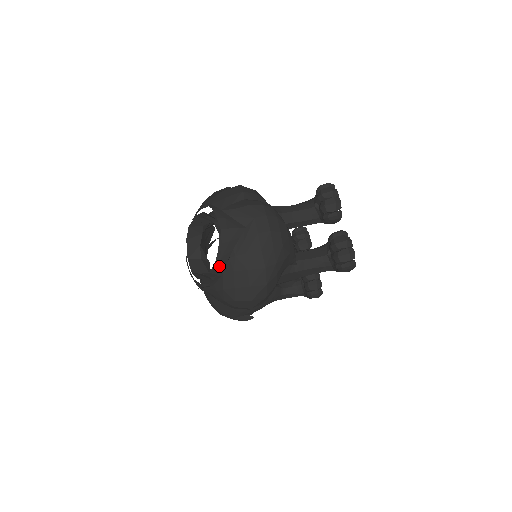
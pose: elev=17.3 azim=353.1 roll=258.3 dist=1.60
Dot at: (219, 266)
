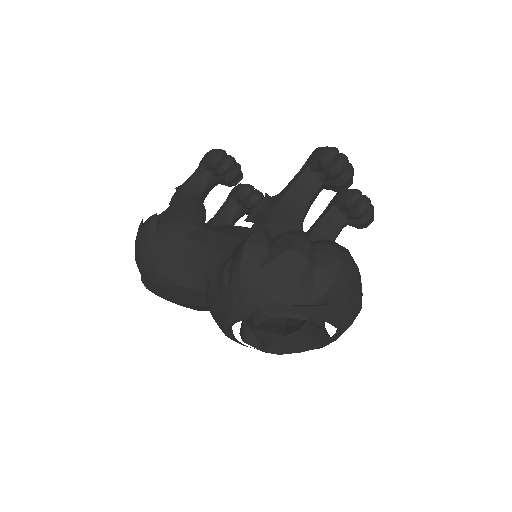
Dot at: occluded
